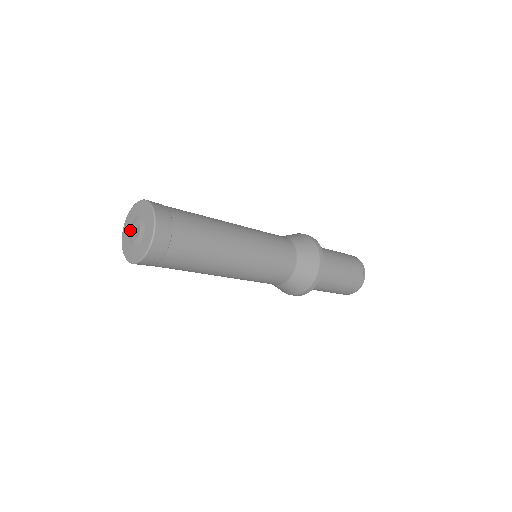
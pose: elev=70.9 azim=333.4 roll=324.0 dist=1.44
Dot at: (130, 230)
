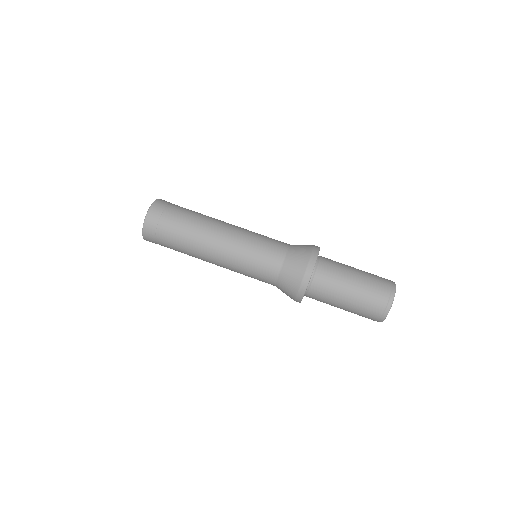
Dot at: occluded
